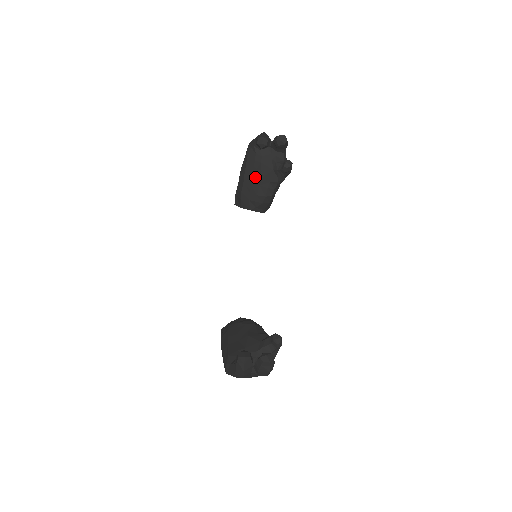
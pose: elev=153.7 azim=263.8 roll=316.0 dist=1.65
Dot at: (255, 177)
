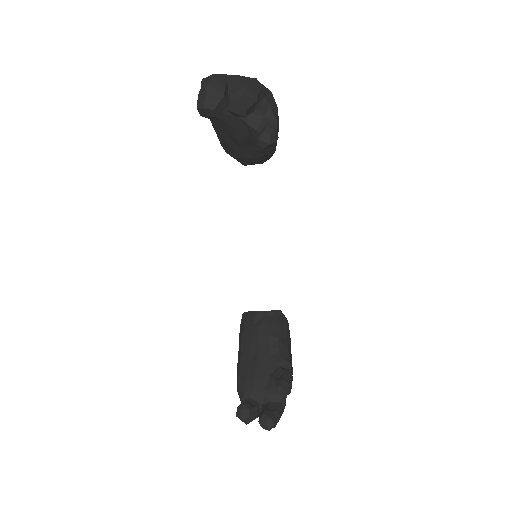
Dot at: (229, 137)
